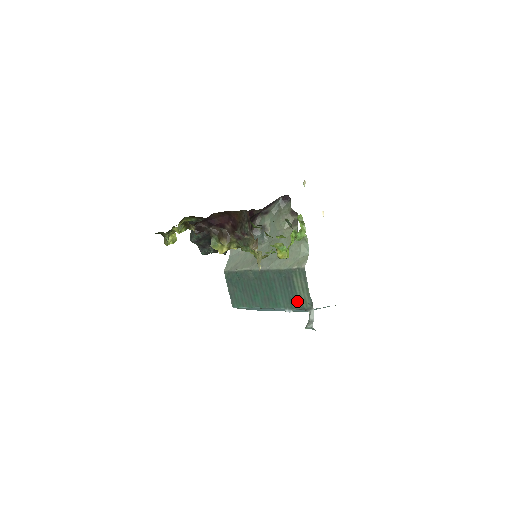
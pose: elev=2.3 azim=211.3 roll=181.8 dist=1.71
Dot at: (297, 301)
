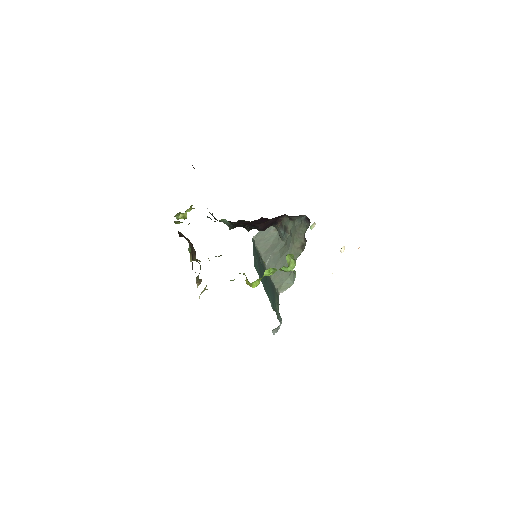
Dot at: (275, 308)
